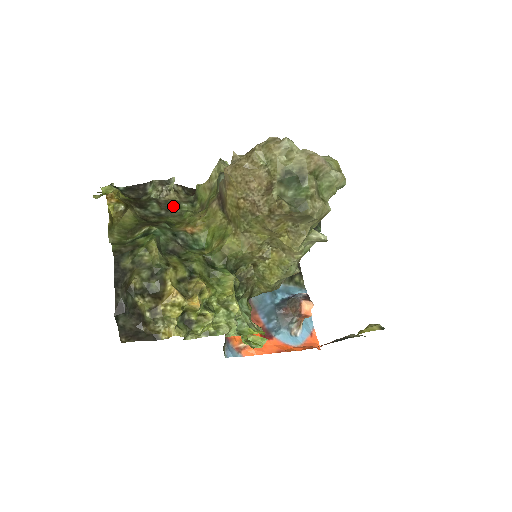
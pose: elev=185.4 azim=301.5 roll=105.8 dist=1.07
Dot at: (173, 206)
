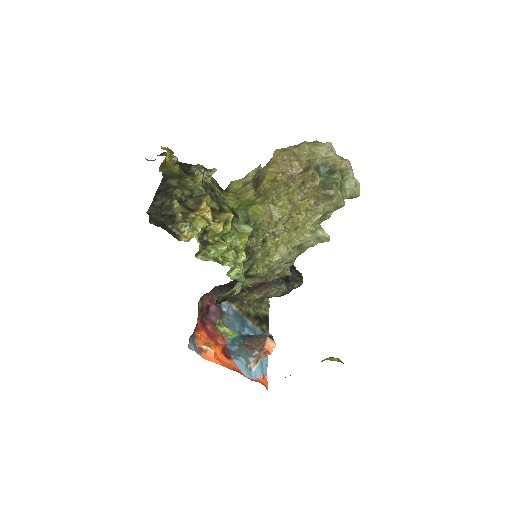
Dot at: occluded
